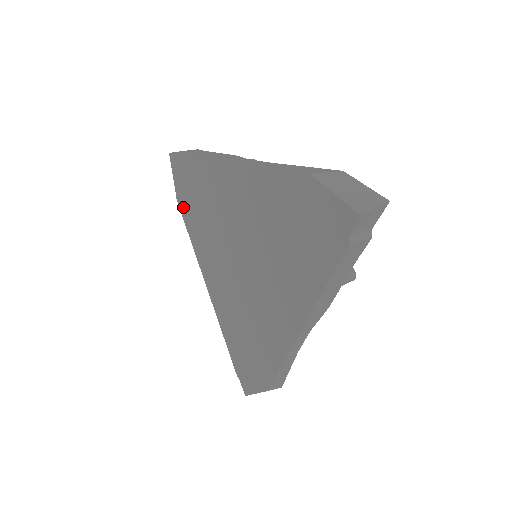
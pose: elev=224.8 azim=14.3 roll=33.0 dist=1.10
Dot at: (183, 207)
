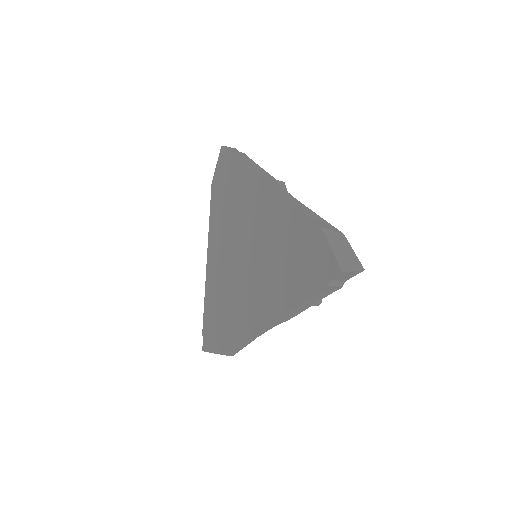
Dot at: (215, 191)
